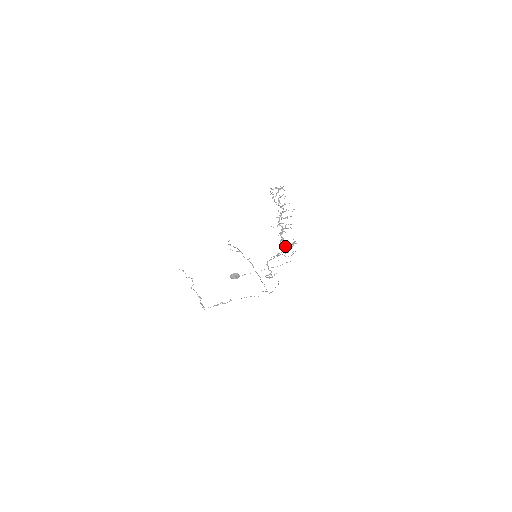
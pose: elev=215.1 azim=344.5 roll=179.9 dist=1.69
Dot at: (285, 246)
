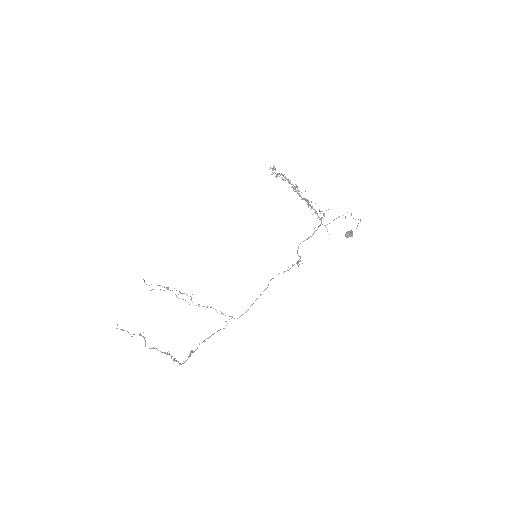
Dot at: (320, 218)
